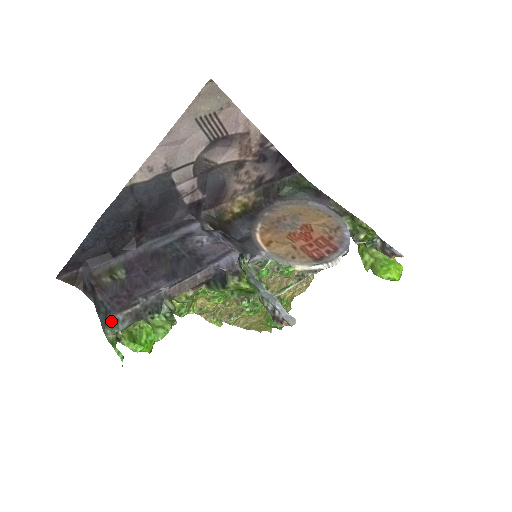
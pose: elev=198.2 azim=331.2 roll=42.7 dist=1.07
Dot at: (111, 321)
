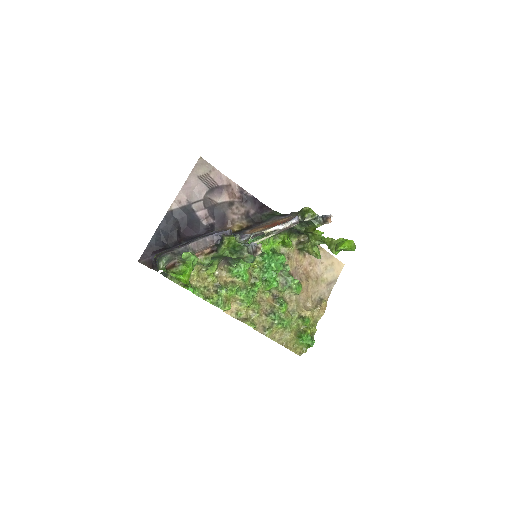
Dot at: (161, 257)
